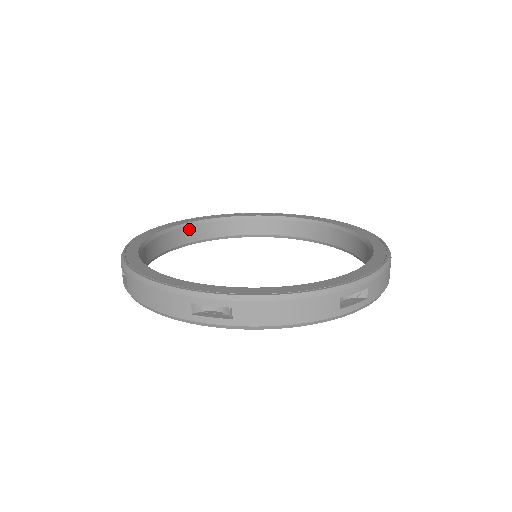
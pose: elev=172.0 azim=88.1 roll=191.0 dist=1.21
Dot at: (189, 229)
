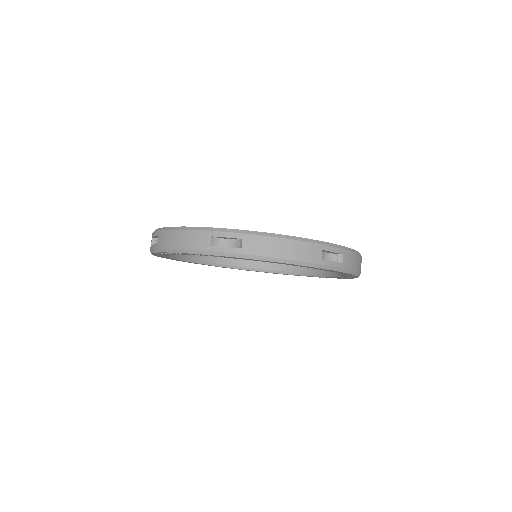
Dot at: occluded
